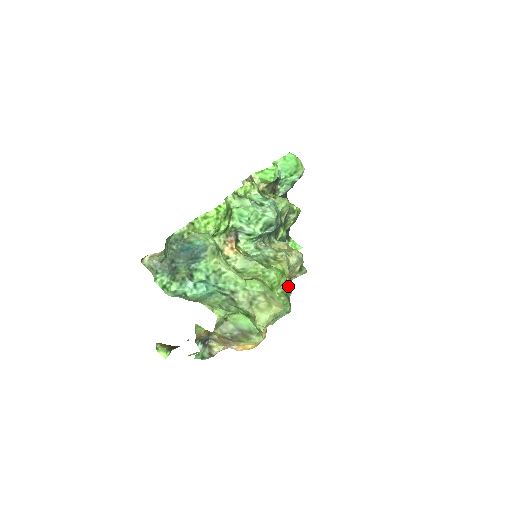
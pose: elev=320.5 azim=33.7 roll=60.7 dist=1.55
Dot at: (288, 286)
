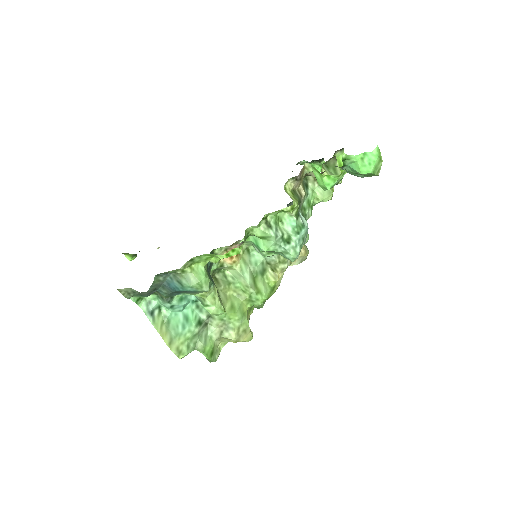
Dot at: occluded
